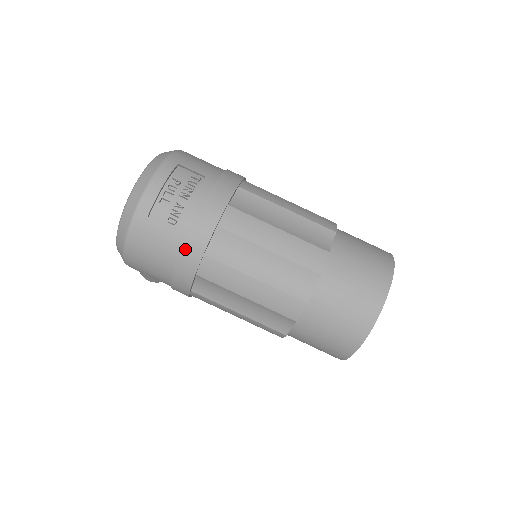
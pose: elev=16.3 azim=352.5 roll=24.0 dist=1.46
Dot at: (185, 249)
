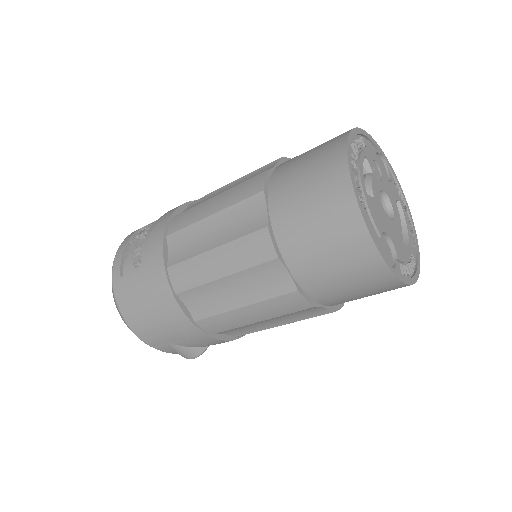
Dot at: (151, 276)
